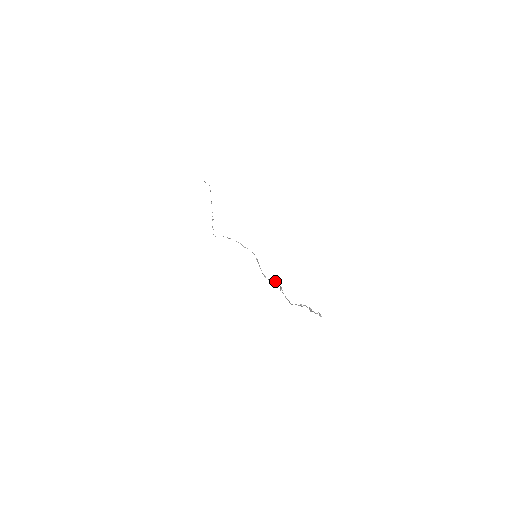
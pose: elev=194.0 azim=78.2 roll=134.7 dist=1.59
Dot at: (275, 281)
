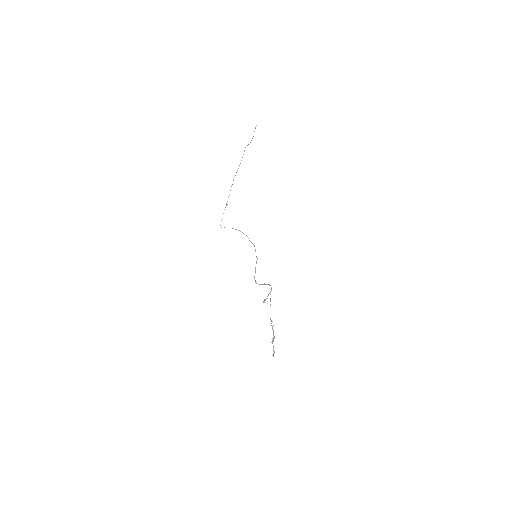
Dot at: occluded
